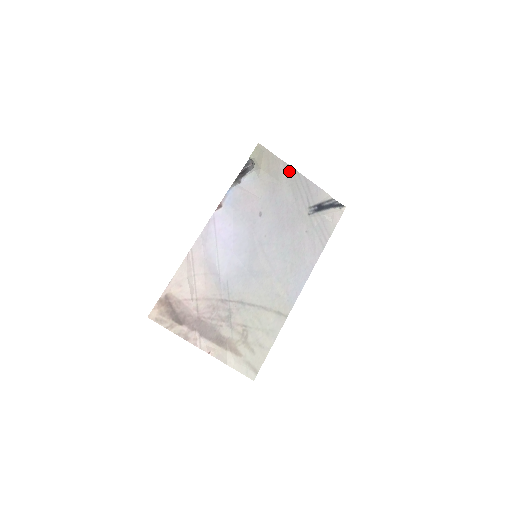
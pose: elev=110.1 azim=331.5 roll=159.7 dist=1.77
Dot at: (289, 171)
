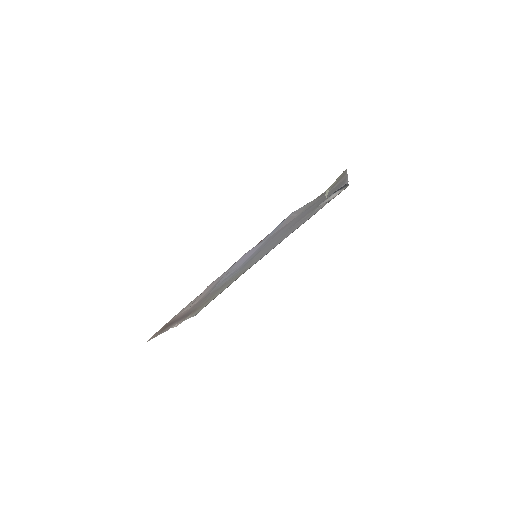
Dot at: (342, 181)
